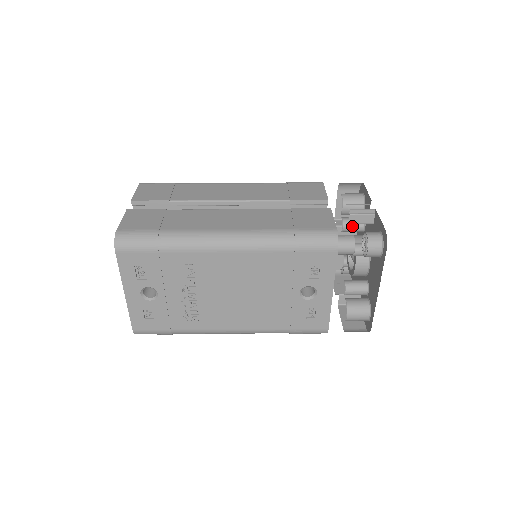
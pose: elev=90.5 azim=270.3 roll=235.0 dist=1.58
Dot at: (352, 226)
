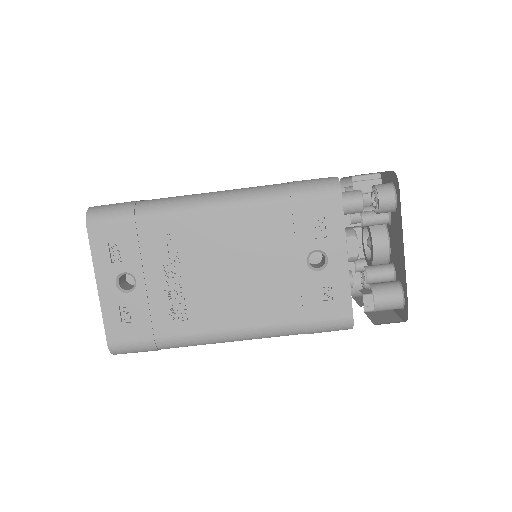
Dot at: occluded
